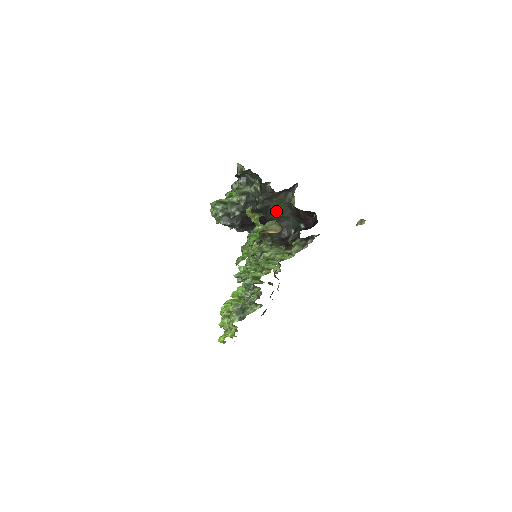
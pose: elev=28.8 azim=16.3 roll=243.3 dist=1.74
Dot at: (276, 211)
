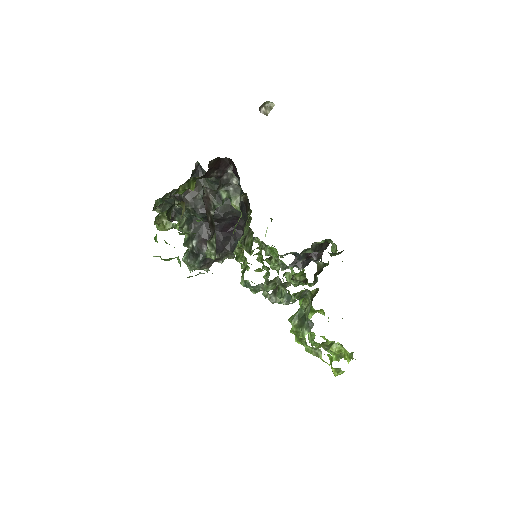
Dot at: occluded
